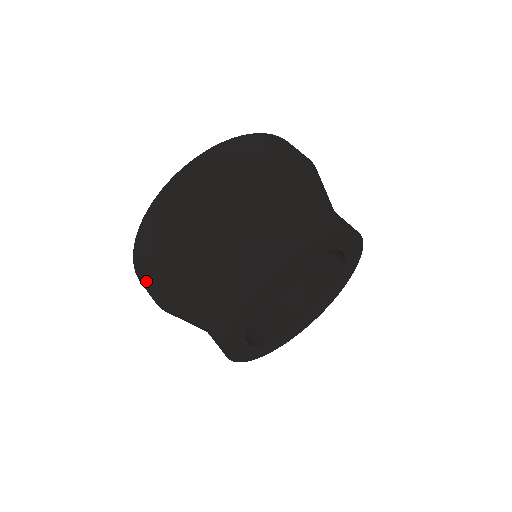
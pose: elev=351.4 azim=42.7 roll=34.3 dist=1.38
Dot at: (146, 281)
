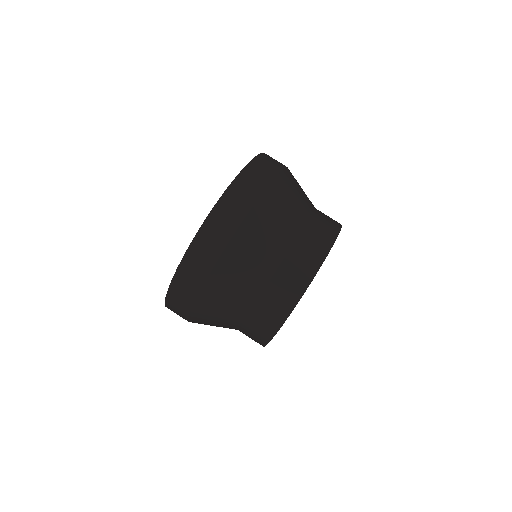
Dot at: (188, 302)
